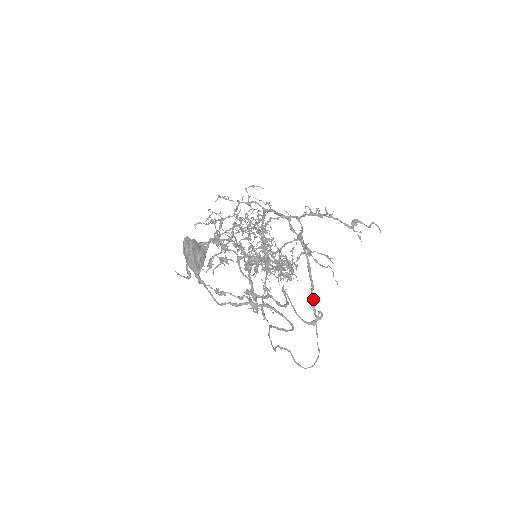
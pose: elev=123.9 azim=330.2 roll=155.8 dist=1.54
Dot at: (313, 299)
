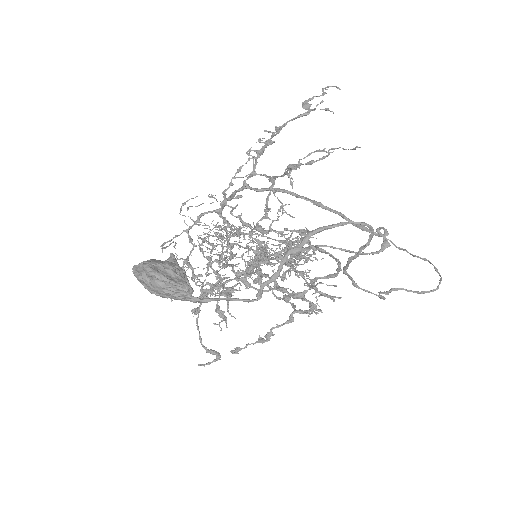
Dot at: (356, 224)
